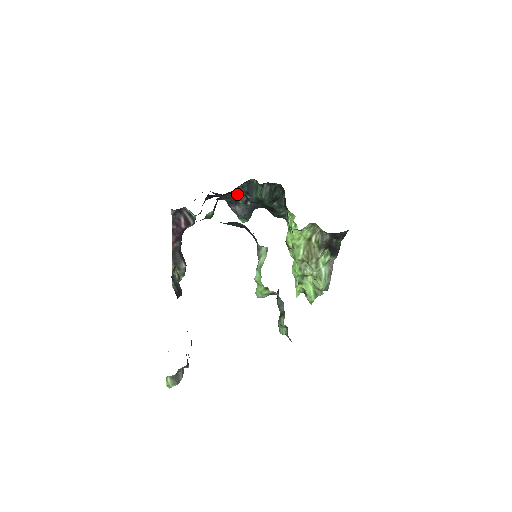
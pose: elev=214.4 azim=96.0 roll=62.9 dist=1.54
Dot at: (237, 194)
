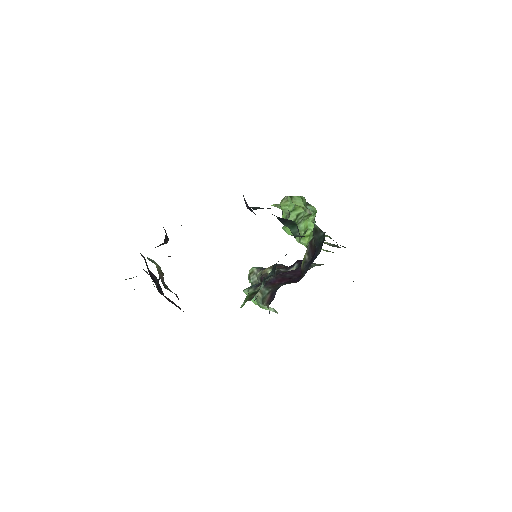
Dot at: occluded
